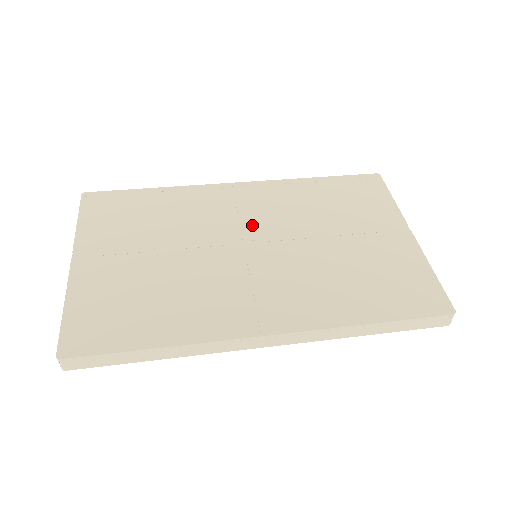
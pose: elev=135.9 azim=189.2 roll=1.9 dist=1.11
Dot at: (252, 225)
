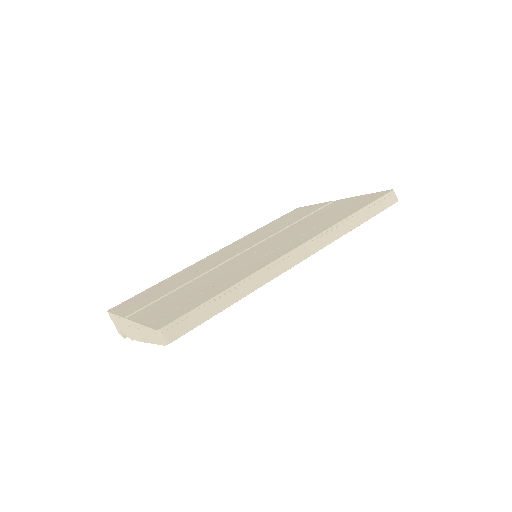
Dot at: (240, 249)
